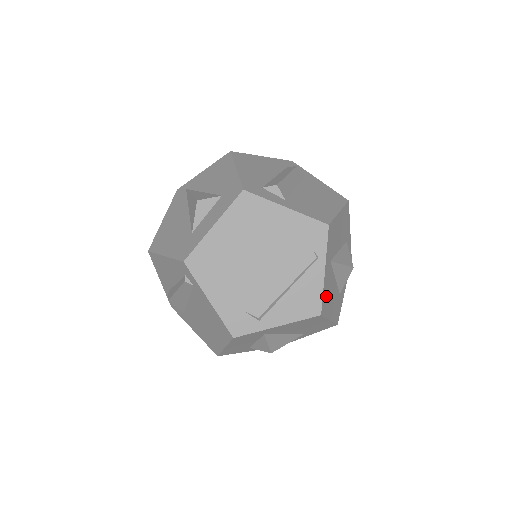
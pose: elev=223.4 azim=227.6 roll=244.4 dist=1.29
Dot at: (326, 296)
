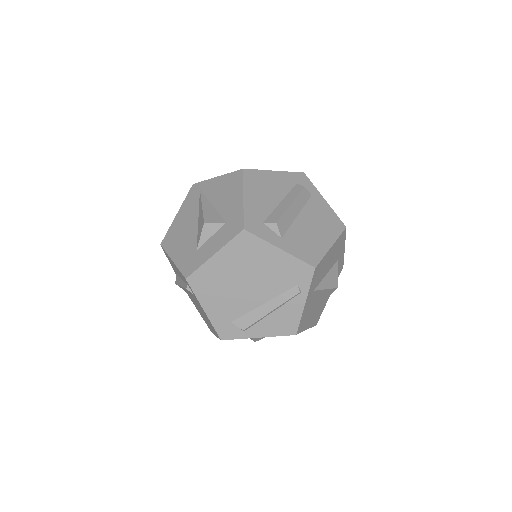
Dot at: (305, 318)
